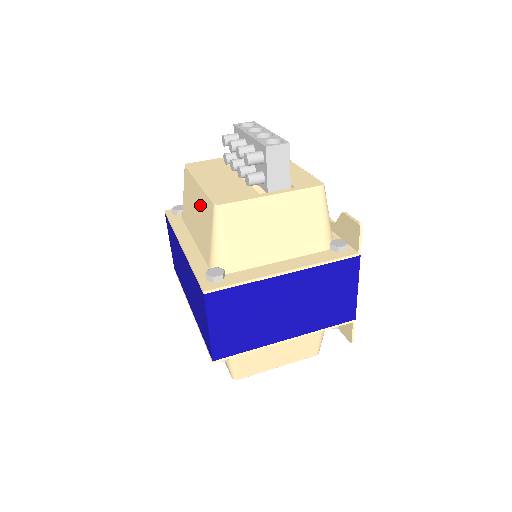
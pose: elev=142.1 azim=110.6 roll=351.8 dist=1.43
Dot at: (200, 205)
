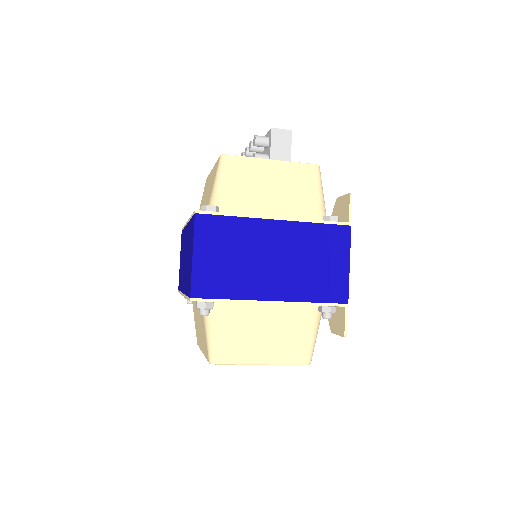
Dot at: occluded
